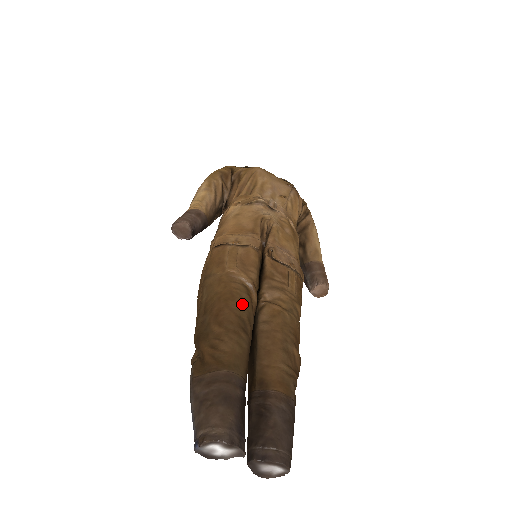
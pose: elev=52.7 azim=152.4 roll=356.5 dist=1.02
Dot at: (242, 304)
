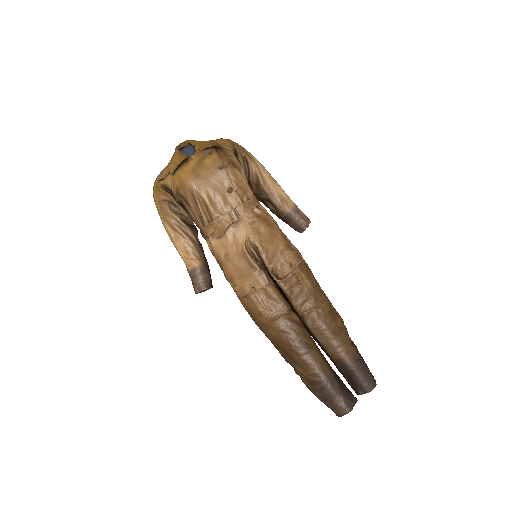
Dot at: (296, 334)
